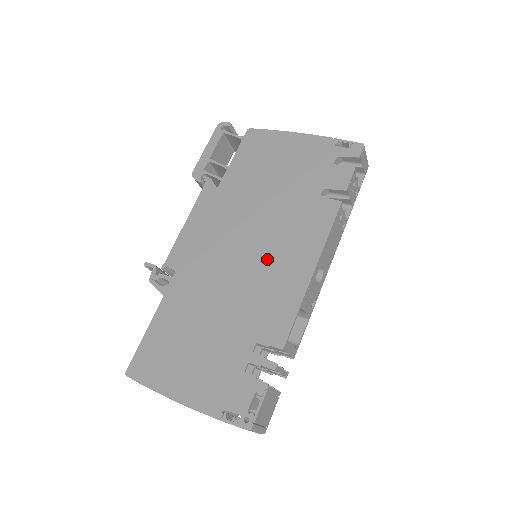
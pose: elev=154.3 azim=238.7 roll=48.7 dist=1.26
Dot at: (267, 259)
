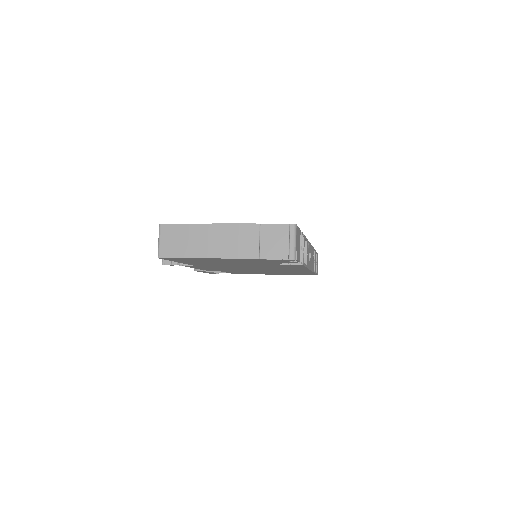
Dot at: occluded
